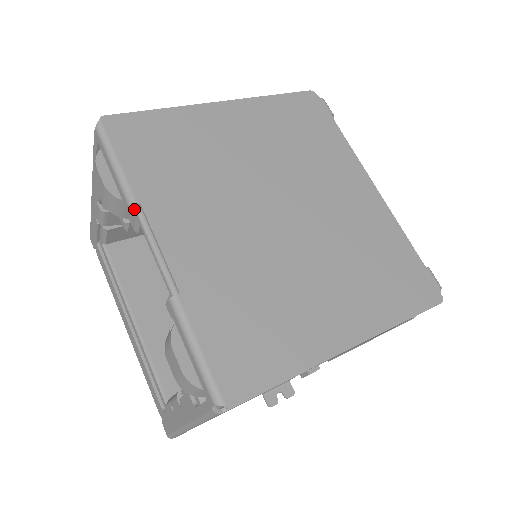
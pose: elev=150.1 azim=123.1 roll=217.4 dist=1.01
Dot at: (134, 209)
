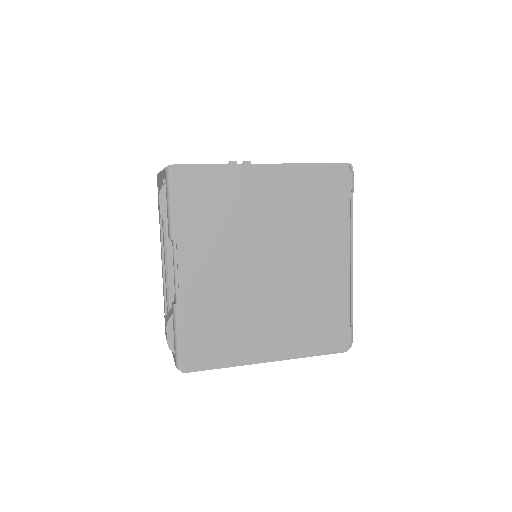
Dot at: (172, 239)
